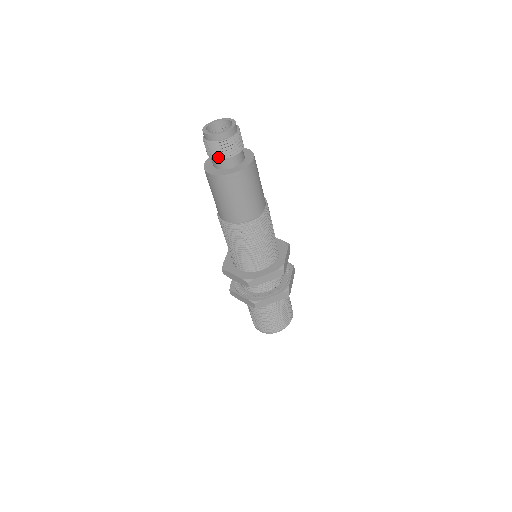
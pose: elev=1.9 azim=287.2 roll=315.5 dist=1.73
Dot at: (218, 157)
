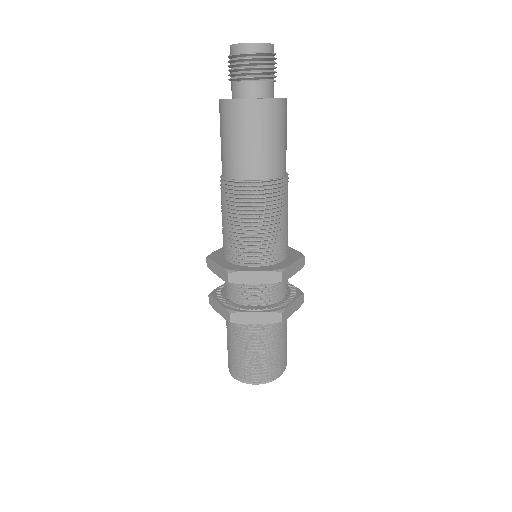
Dot at: (238, 77)
